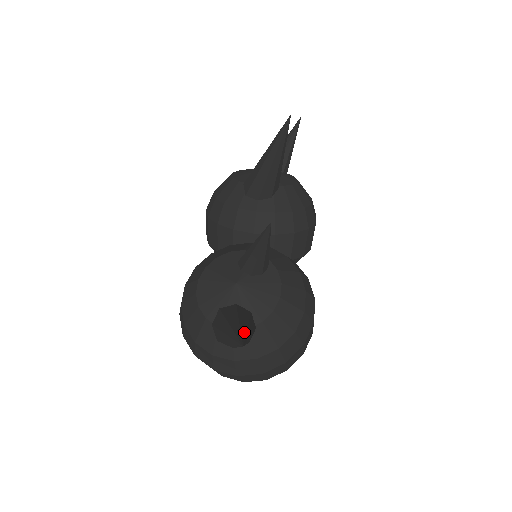
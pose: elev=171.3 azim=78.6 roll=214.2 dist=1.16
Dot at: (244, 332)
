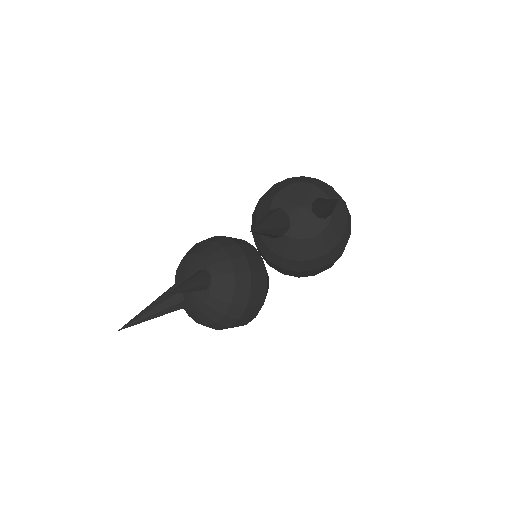
Dot at: (139, 320)
